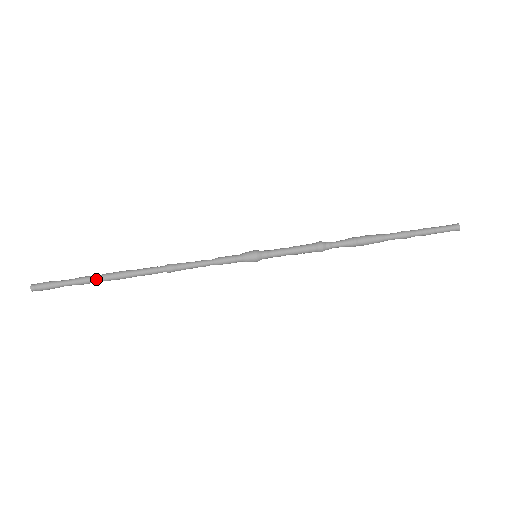
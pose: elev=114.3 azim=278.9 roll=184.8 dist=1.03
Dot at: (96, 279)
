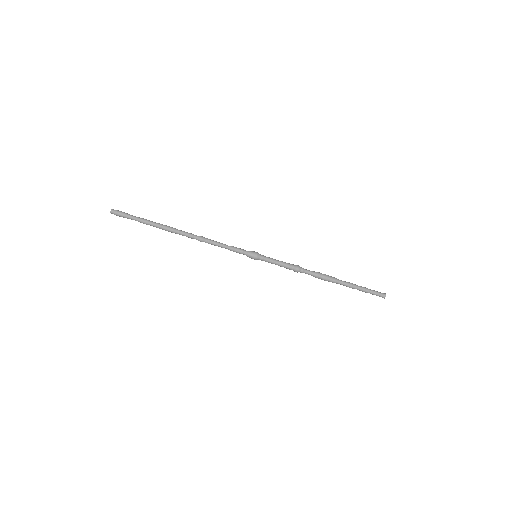
Dot at: (153, 225)
